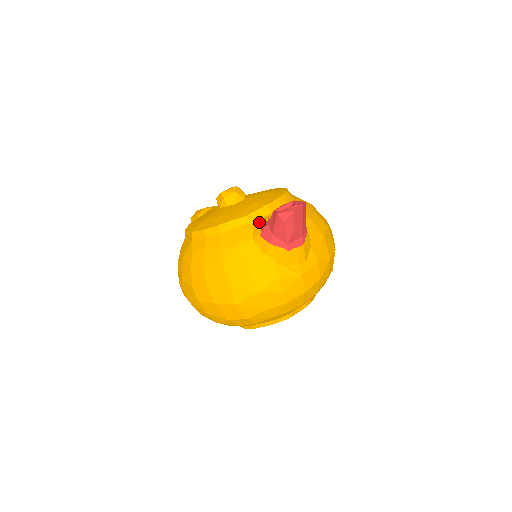
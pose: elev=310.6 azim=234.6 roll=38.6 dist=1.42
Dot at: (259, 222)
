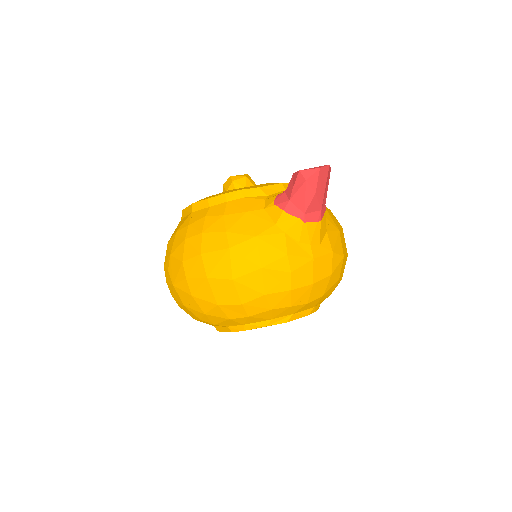
Dot at: (273, 194)
